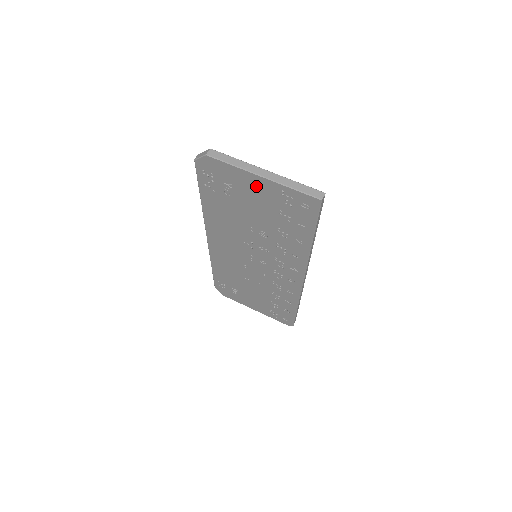
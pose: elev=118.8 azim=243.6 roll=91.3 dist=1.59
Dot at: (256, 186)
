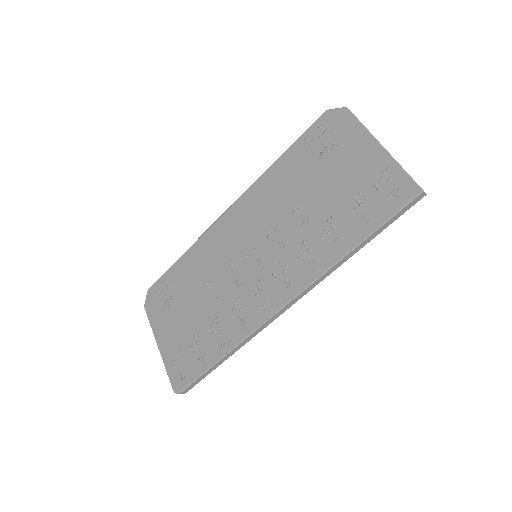
Dot at: (363, 155)
